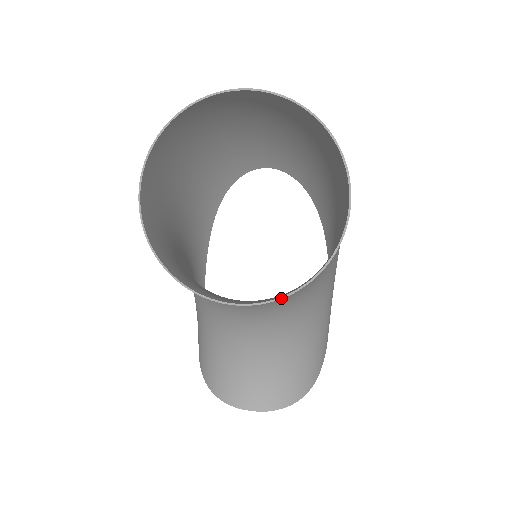
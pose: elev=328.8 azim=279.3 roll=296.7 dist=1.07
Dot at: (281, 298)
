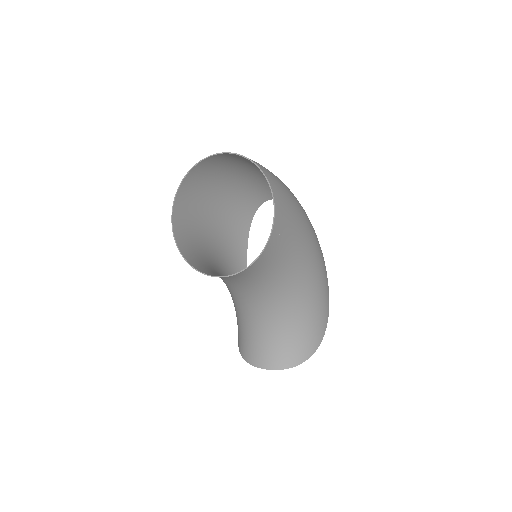
Dot at: (238, 273)
